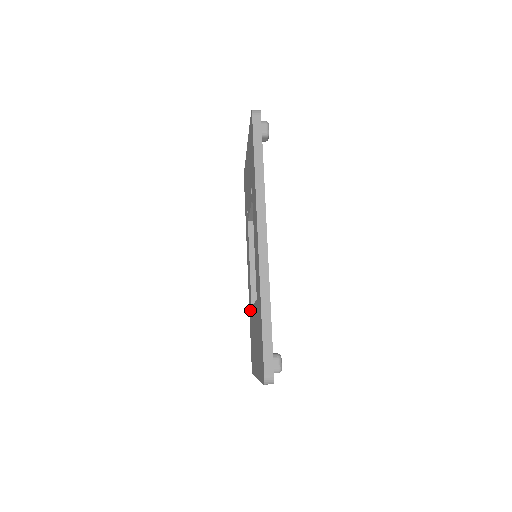
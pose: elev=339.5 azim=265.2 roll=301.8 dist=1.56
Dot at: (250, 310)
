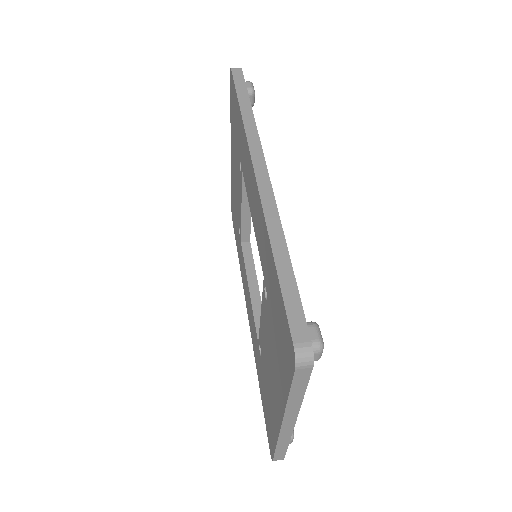
Dot at: (257, 357)
